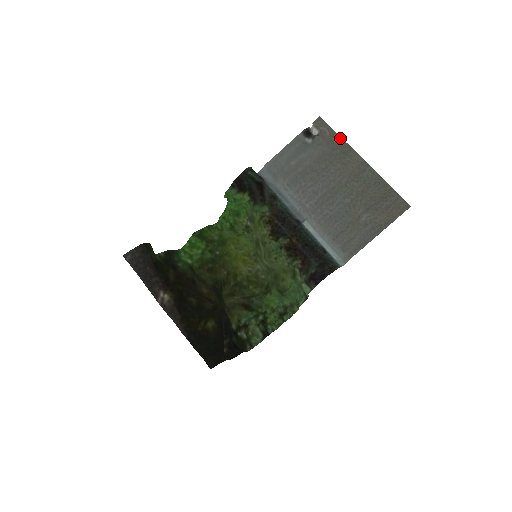
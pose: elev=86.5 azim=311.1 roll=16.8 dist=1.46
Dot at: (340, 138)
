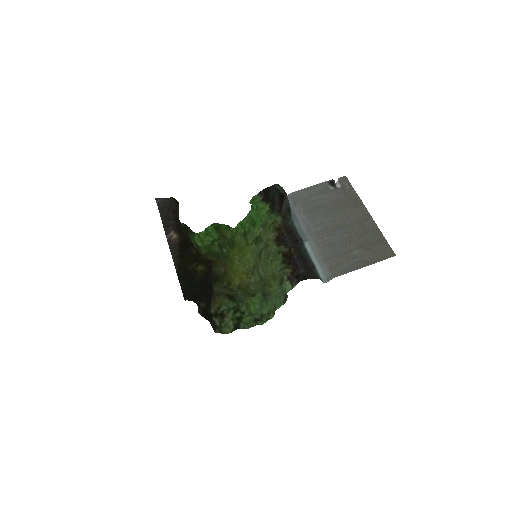
Dot at: (356, 194)
